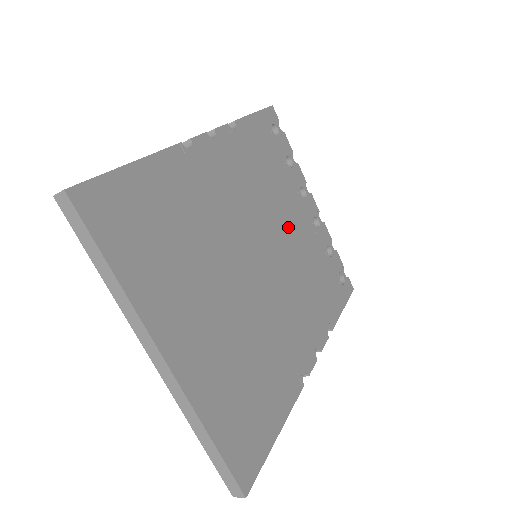
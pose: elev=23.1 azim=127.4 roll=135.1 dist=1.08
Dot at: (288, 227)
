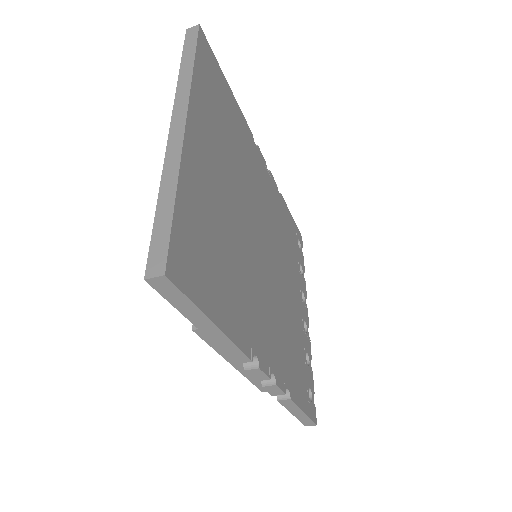
Dot at: (287, 281)
